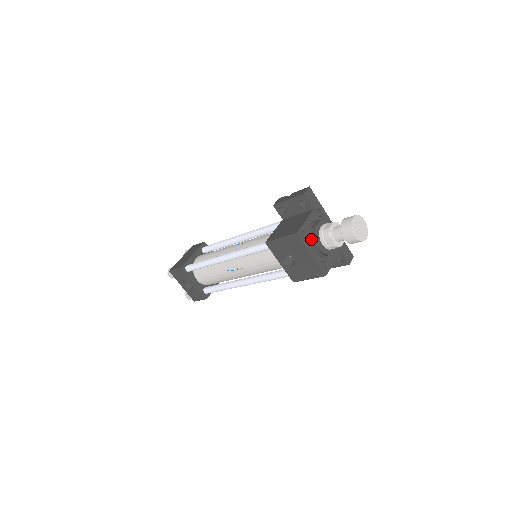
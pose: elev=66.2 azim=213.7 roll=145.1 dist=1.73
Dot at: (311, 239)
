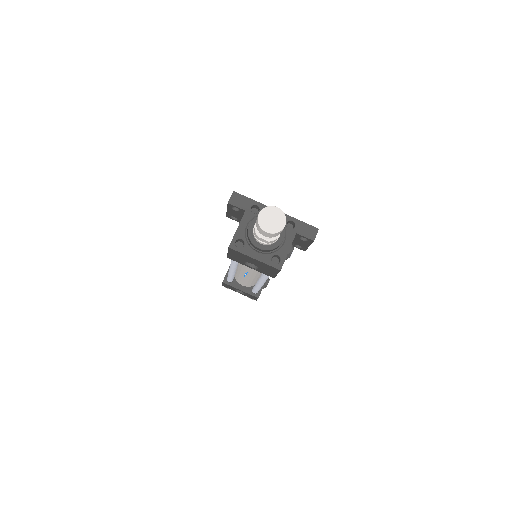
Dot at: (250, 243)
